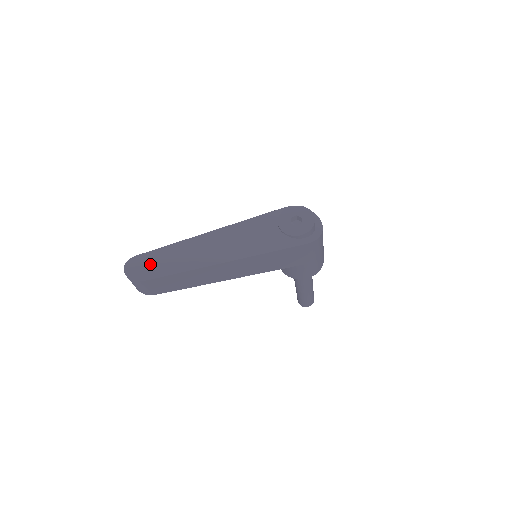
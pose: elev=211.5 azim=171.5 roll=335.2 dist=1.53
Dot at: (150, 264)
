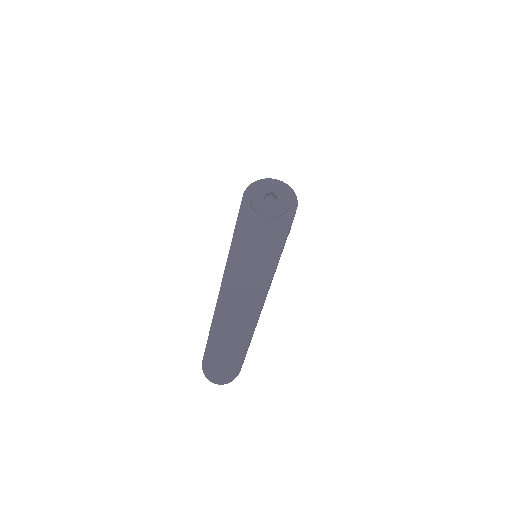
Dot at: (223, 353)
